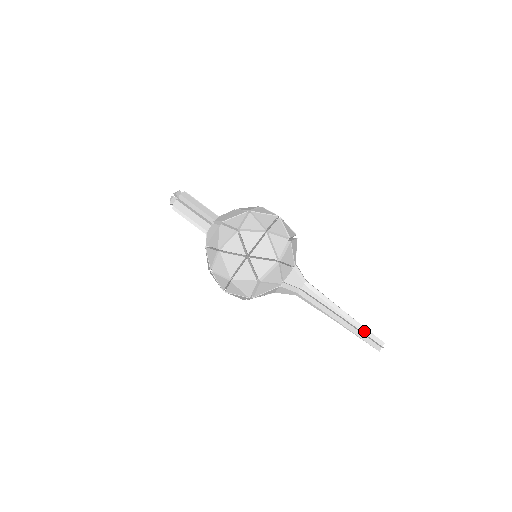
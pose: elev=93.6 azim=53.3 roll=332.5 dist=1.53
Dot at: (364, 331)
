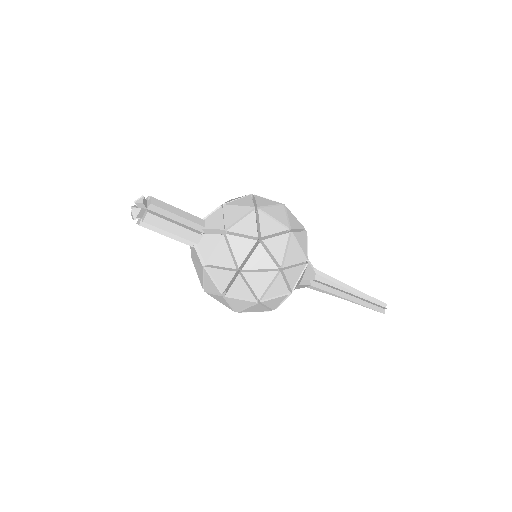
Dot at: (370, 303)
